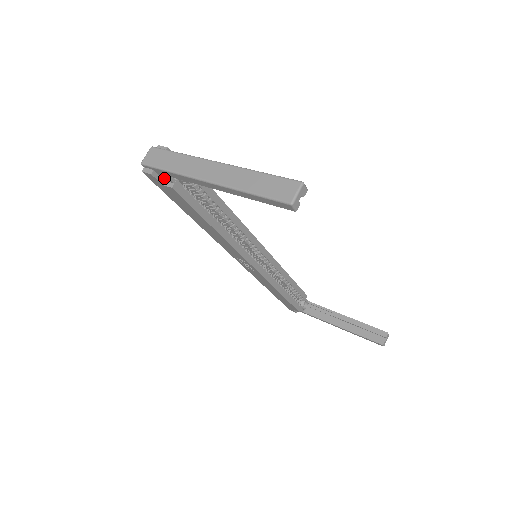
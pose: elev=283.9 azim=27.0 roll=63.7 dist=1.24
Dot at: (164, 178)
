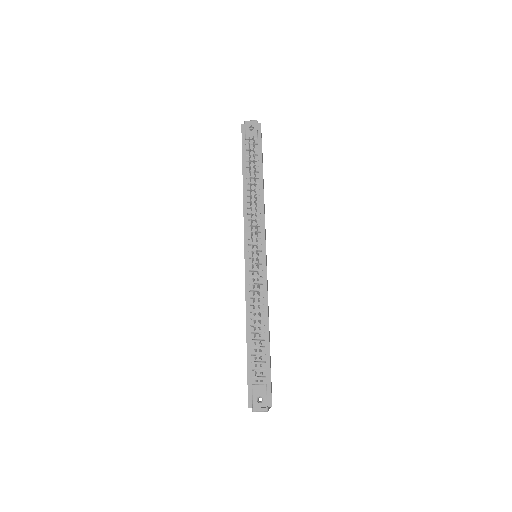
Dot at: occluded
